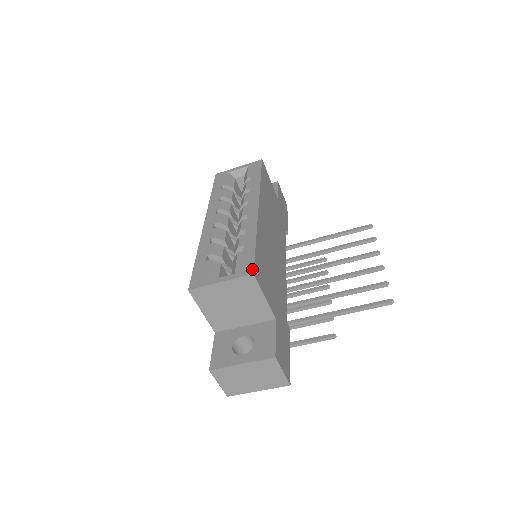
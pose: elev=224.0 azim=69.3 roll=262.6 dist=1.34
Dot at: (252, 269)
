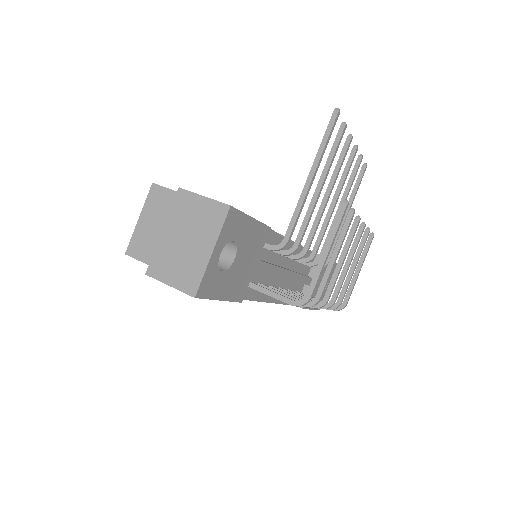
Dot at: occluded
